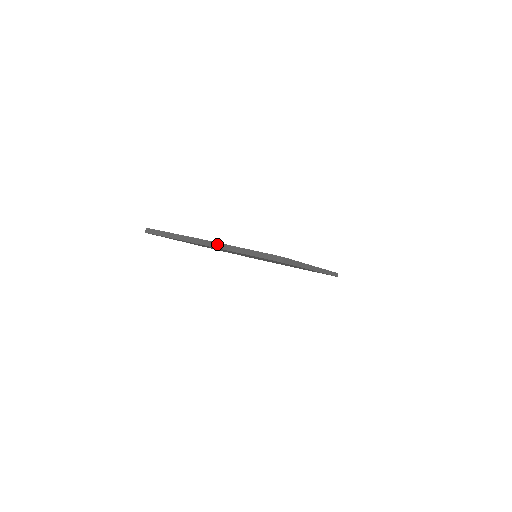
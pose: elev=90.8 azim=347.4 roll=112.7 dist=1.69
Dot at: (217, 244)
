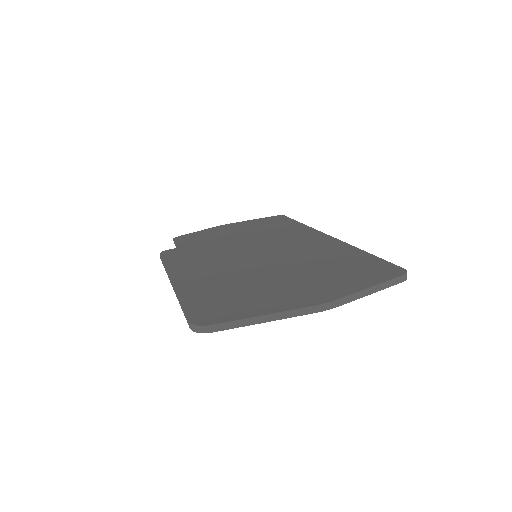
Dot at: (343, 300)
